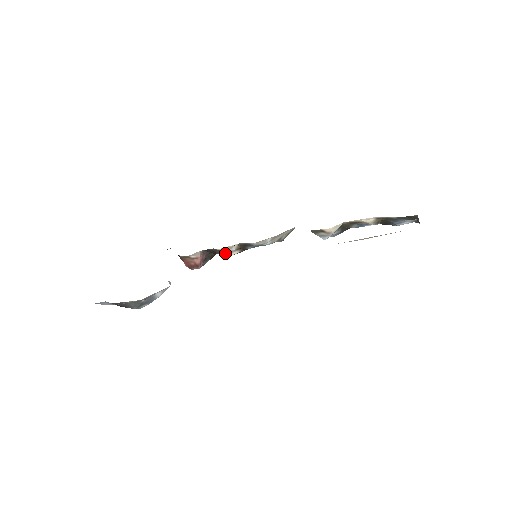
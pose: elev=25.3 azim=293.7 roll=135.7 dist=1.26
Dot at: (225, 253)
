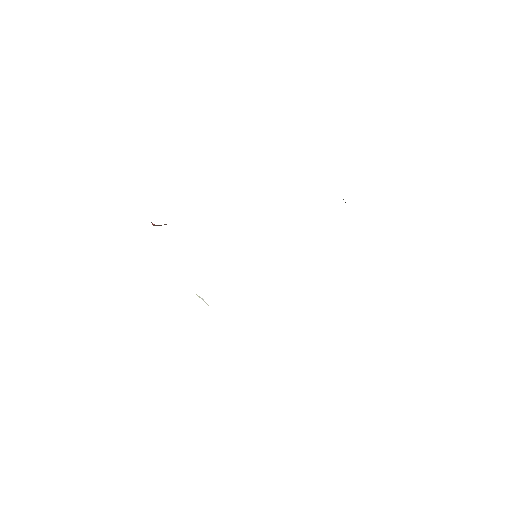
Dot at: occluded
